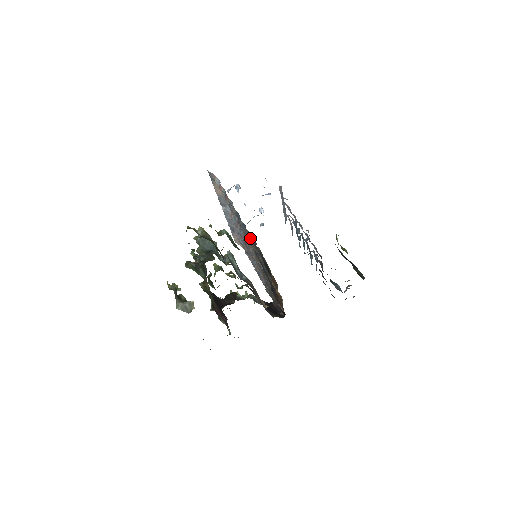
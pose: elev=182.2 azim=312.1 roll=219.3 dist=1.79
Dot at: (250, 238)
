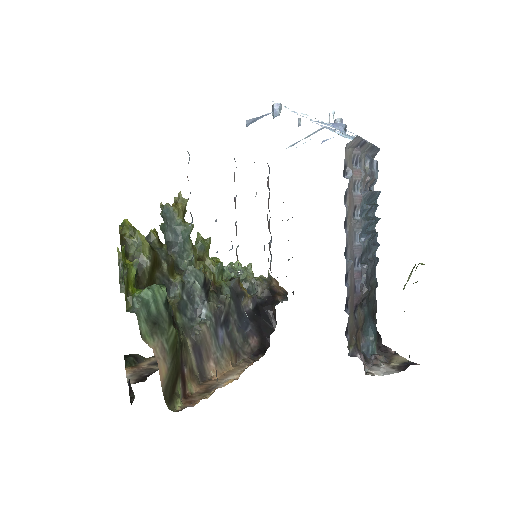
Dot at: occluded
